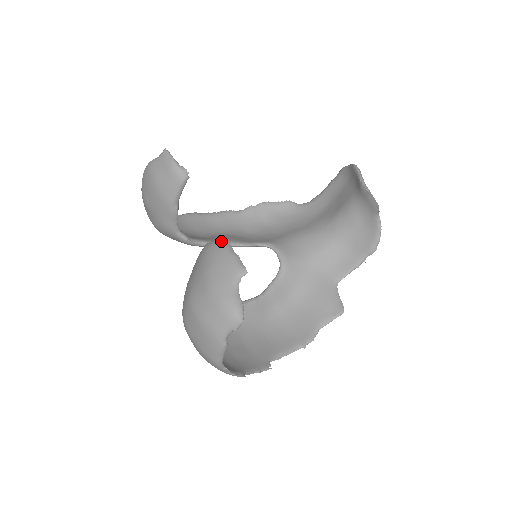
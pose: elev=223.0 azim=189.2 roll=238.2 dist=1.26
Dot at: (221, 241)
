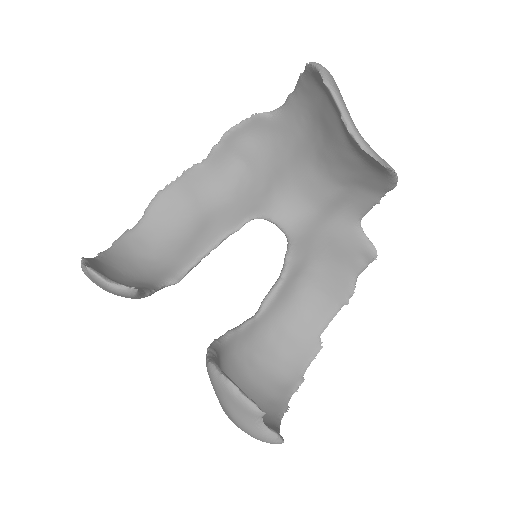
Dot at: (221, 377)
